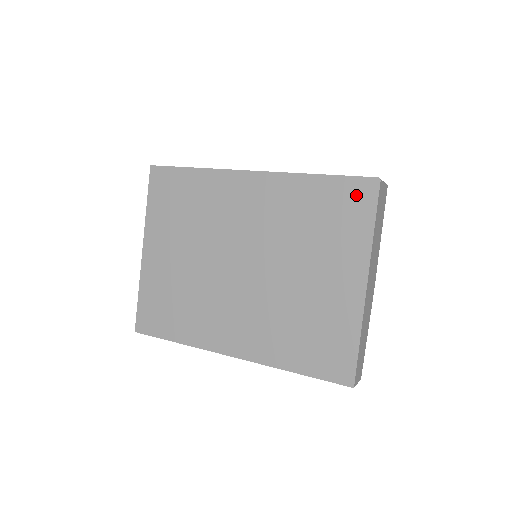
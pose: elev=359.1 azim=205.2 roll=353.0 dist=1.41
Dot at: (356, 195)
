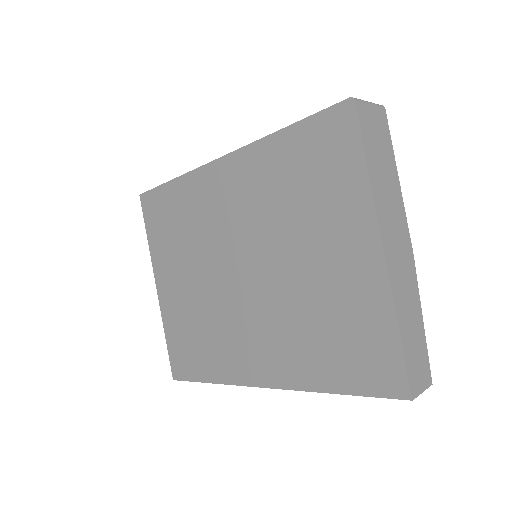
Dot at: (332, 133)
